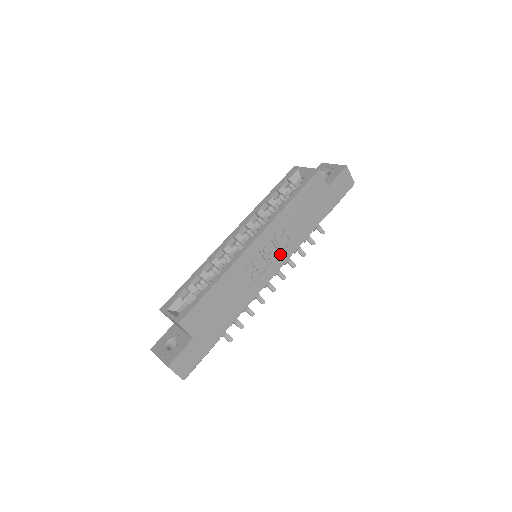
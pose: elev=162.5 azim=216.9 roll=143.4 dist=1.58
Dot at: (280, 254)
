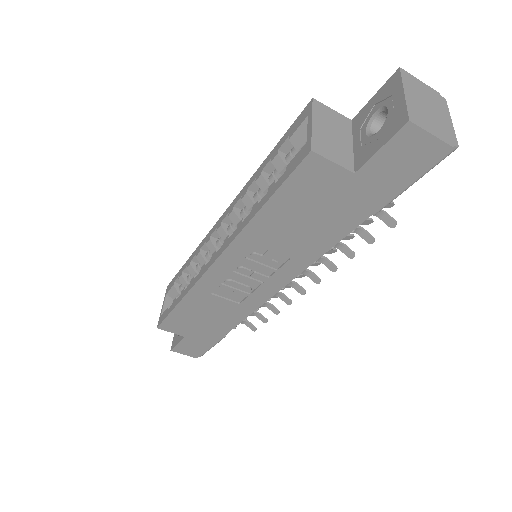
Dot at: (275, 272)
